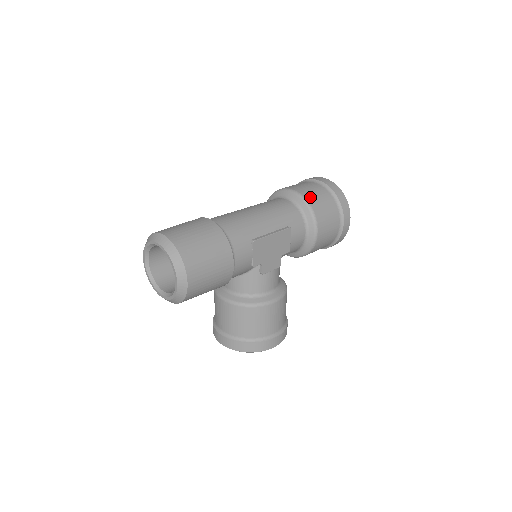
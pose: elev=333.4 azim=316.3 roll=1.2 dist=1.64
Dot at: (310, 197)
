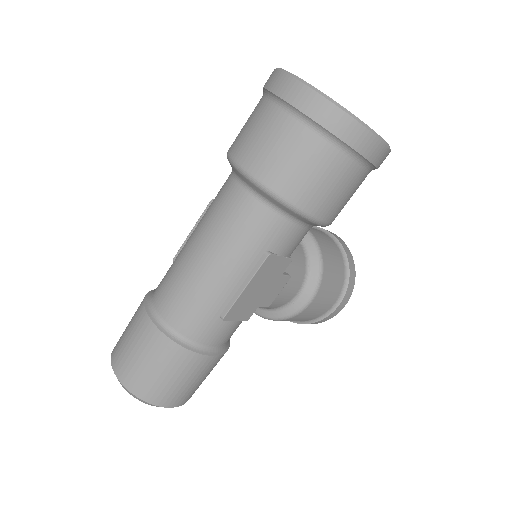
Dot at: (278, 179)
